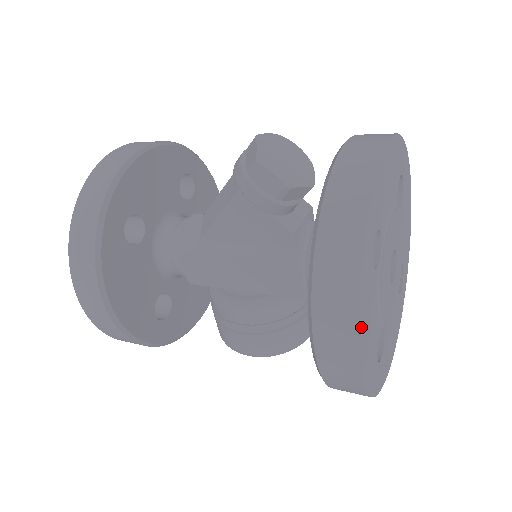
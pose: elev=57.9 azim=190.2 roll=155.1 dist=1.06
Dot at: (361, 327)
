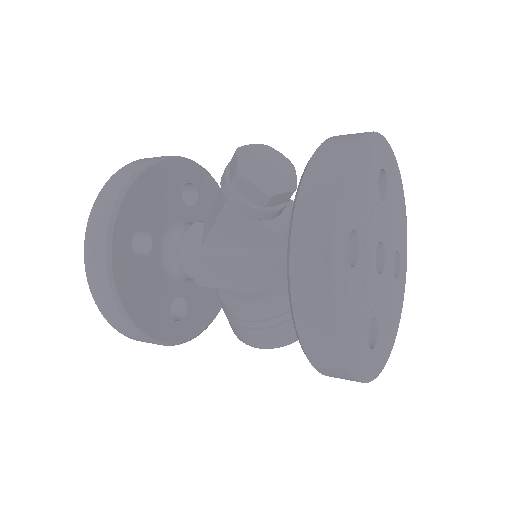
Dot at: (339, 324)
